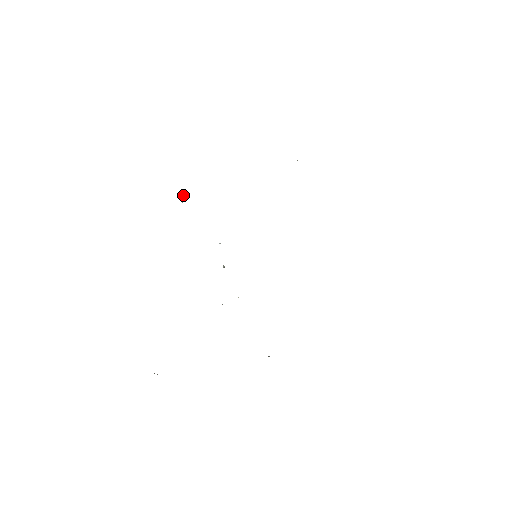
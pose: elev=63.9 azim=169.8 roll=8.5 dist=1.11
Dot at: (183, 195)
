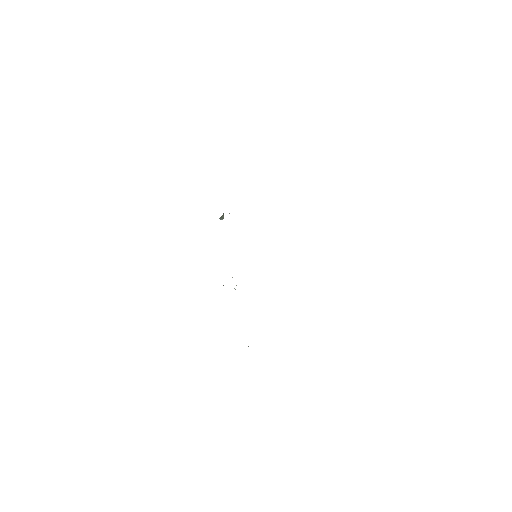
Dot at: occluded
